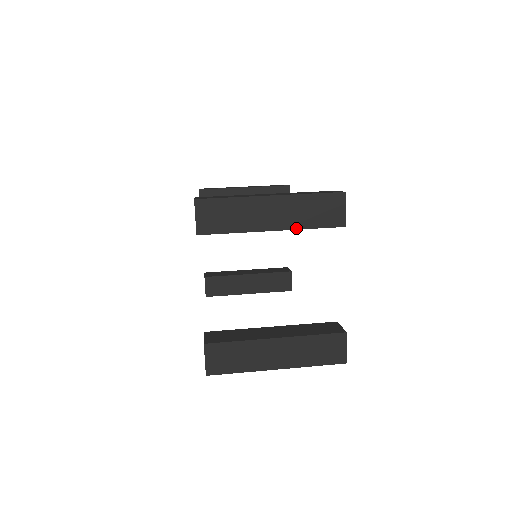
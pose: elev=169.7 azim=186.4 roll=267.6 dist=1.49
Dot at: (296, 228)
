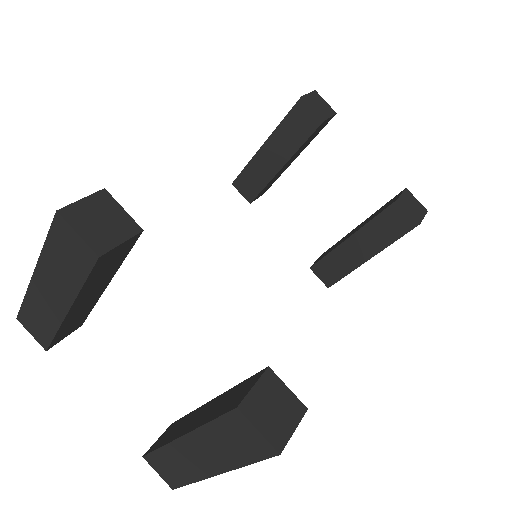
Dot at: (75, 295)
